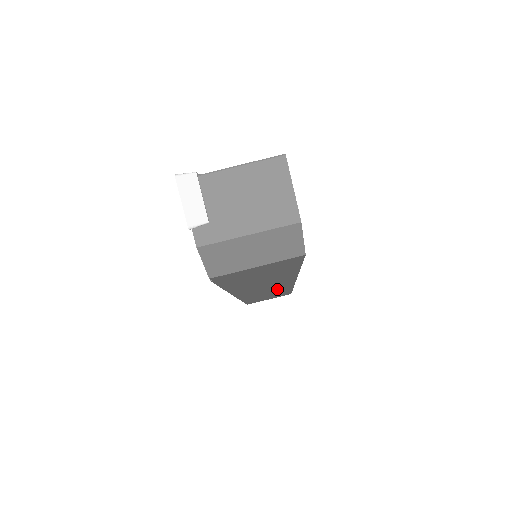
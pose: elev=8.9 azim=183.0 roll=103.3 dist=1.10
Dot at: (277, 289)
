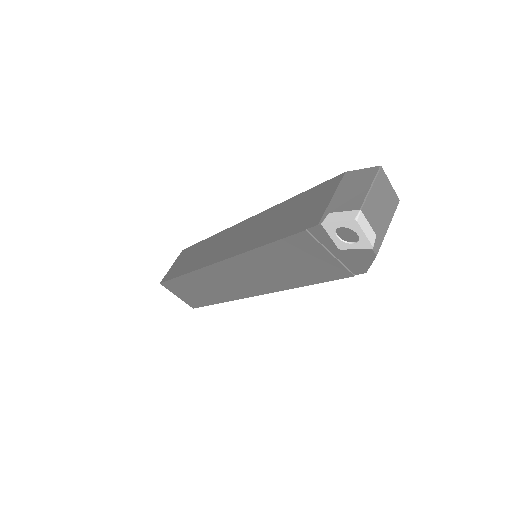
Dot at: occluded
